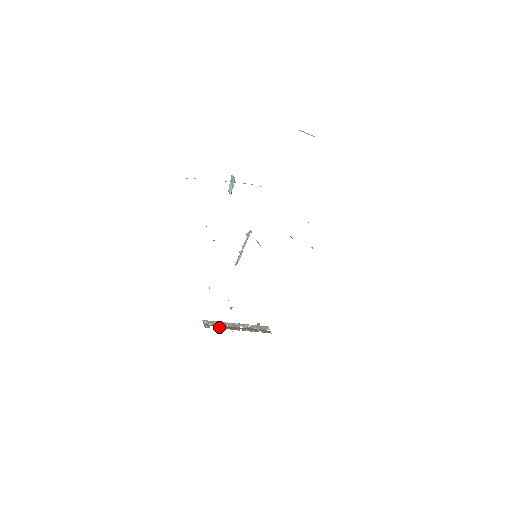
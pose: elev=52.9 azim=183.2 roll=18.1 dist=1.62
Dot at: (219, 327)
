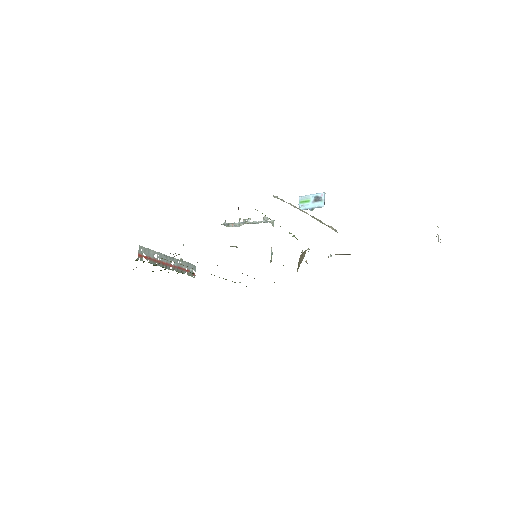
Dot at: (152, 261)
